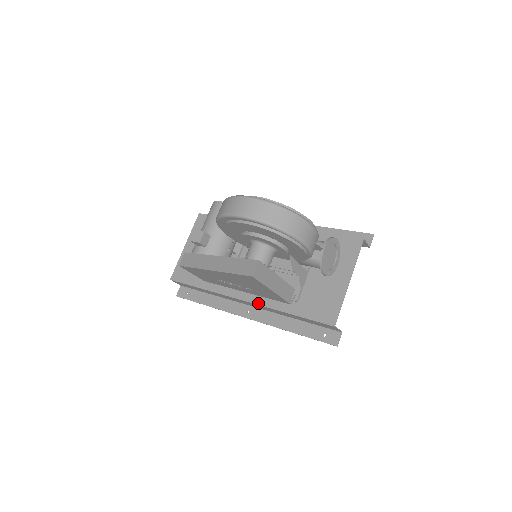
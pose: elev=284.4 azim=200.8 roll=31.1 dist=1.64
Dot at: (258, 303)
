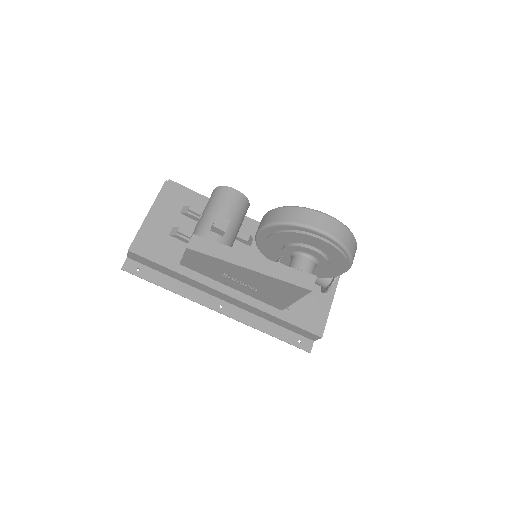
Dot at: (248, 303)
